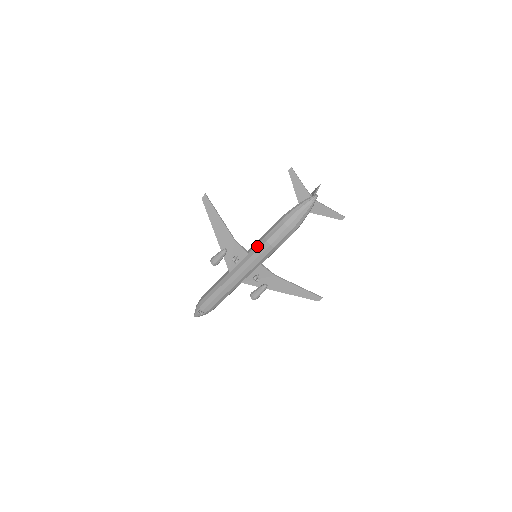
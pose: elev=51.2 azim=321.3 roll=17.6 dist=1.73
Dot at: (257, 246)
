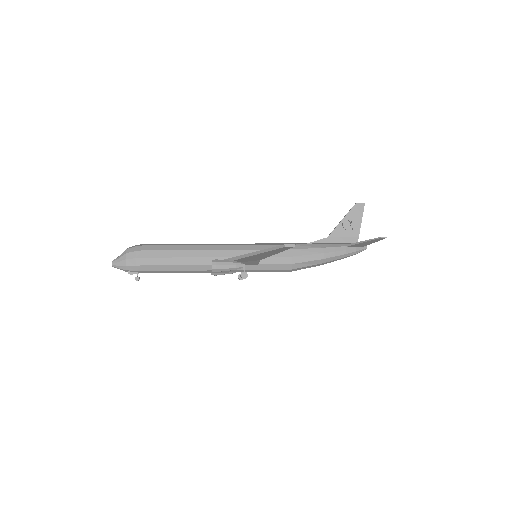
Dot at: (276, 266)
